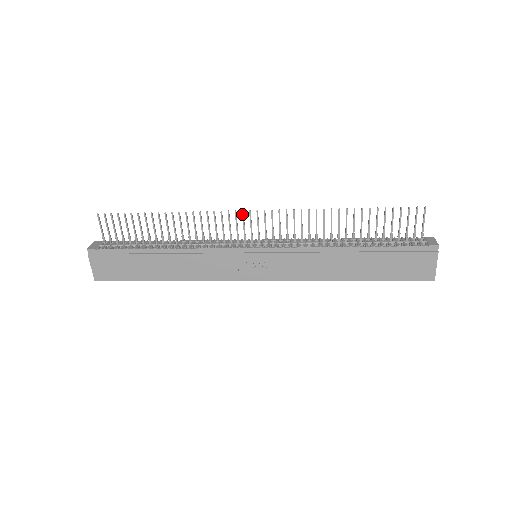
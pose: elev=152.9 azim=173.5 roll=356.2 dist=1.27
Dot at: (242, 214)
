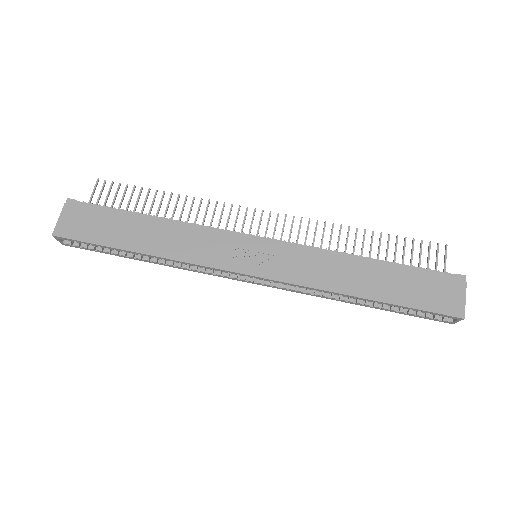
Dot at: (254, 211)
